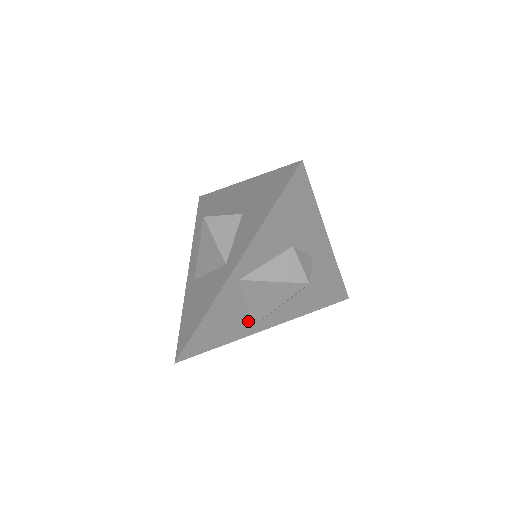
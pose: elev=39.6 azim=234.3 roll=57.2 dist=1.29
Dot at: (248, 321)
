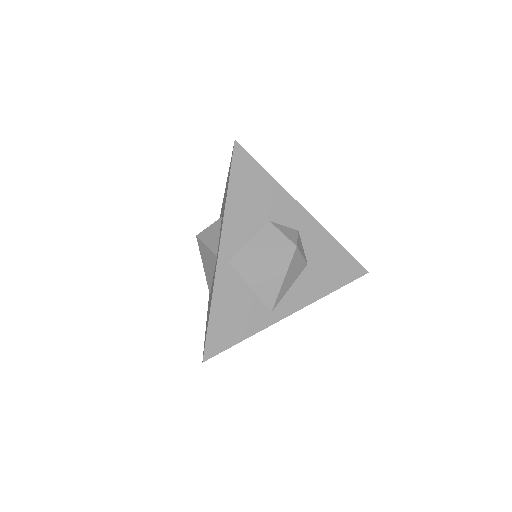
Dot at: (262, 308)
